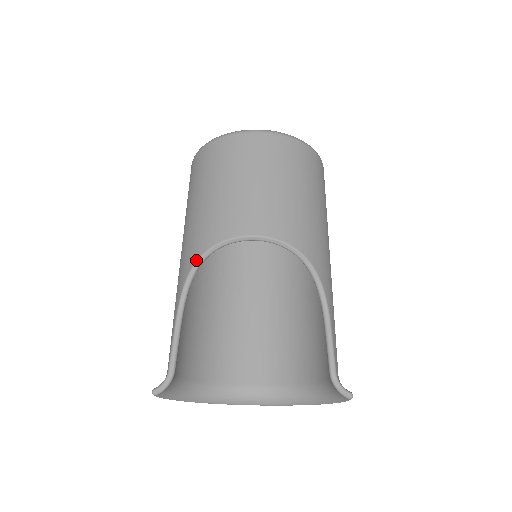
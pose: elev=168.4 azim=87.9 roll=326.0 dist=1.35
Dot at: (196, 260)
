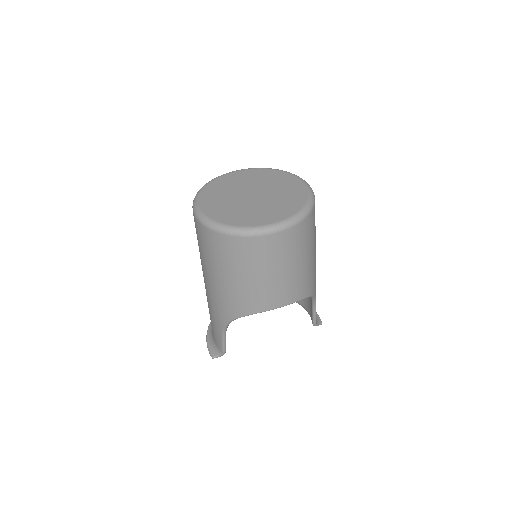
Dot at: (237, 318)
